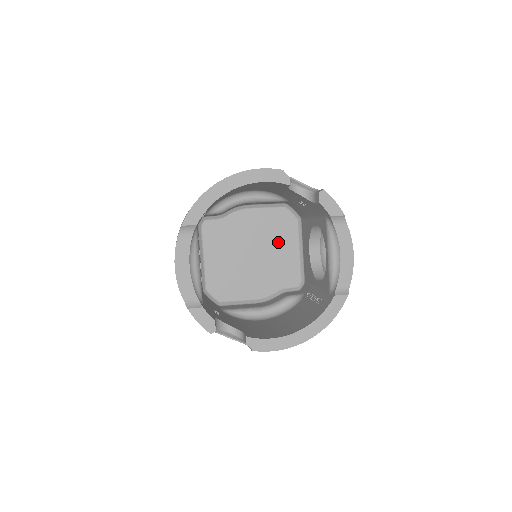
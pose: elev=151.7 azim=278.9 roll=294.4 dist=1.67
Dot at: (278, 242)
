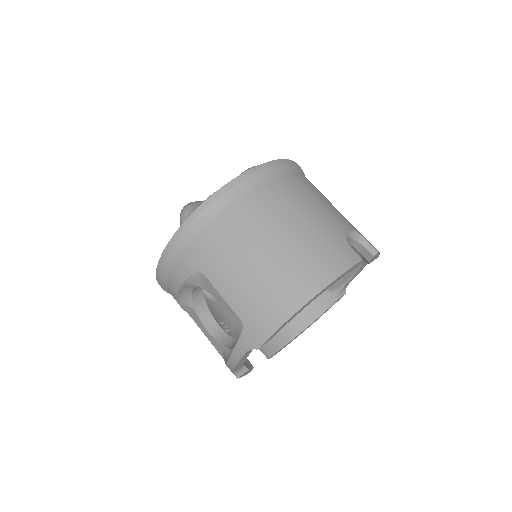
Dot at: occluded
